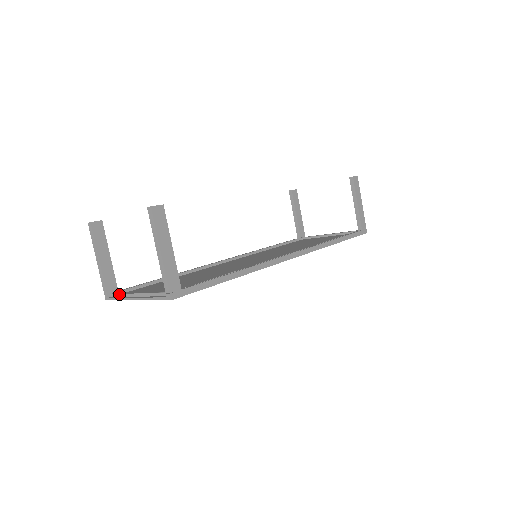
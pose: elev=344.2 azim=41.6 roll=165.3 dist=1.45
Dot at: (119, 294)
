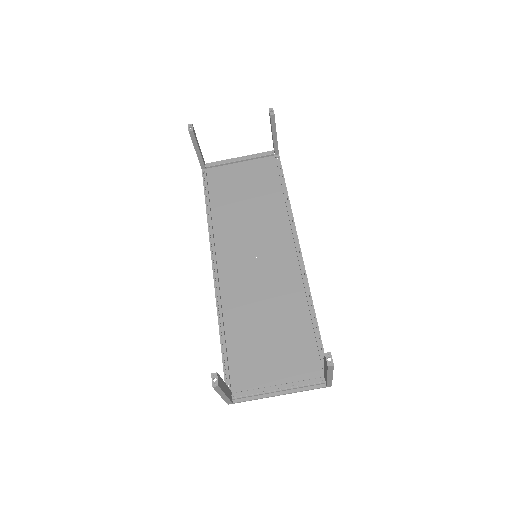
Dot at: (248, 397)
